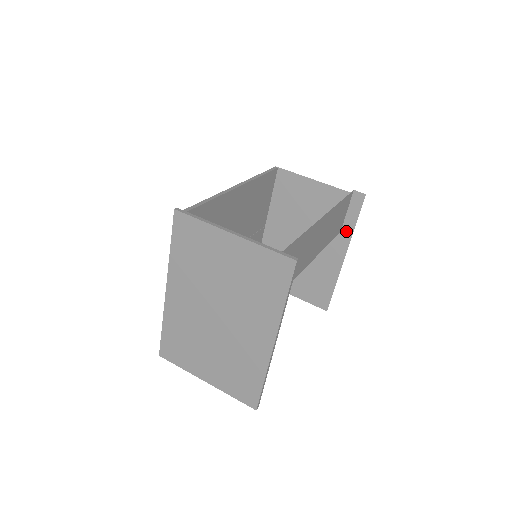
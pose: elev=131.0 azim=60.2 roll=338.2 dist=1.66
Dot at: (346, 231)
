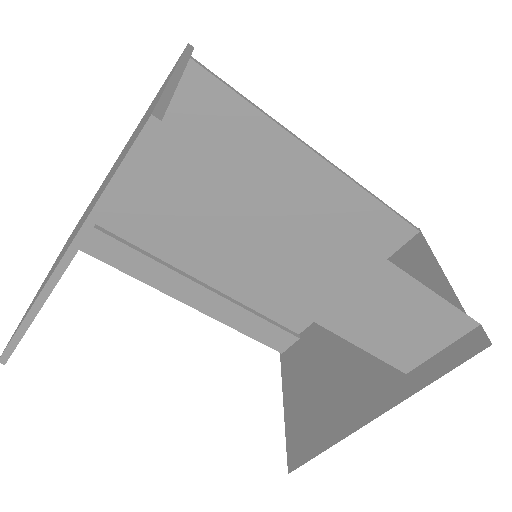
Dot at: (412, 380)
